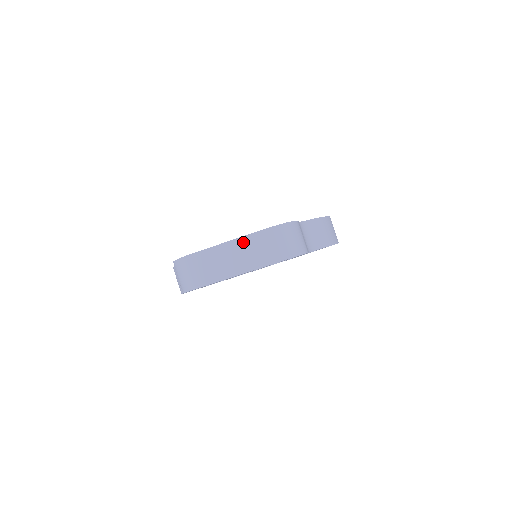
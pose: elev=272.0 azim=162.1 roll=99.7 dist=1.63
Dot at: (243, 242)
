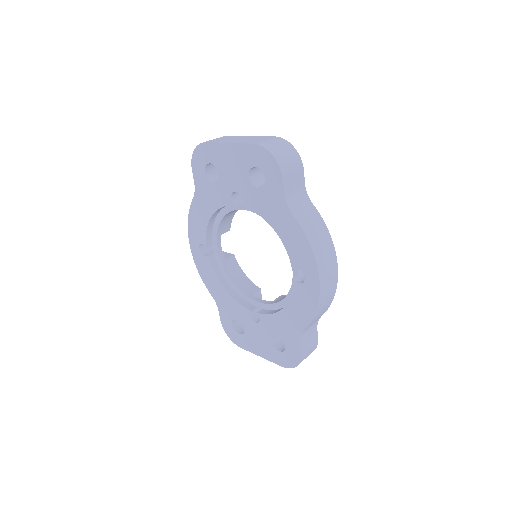
Dot at: (257, 137)
